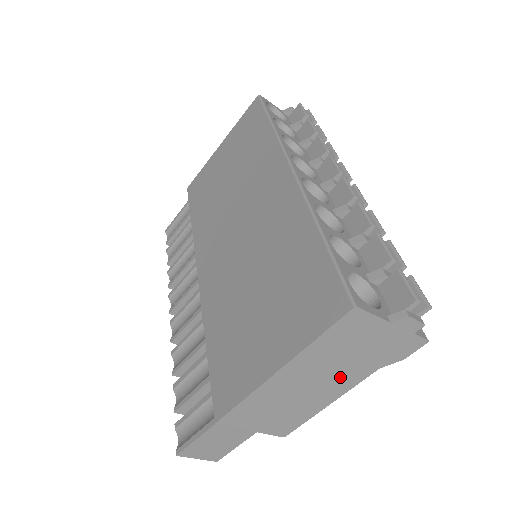
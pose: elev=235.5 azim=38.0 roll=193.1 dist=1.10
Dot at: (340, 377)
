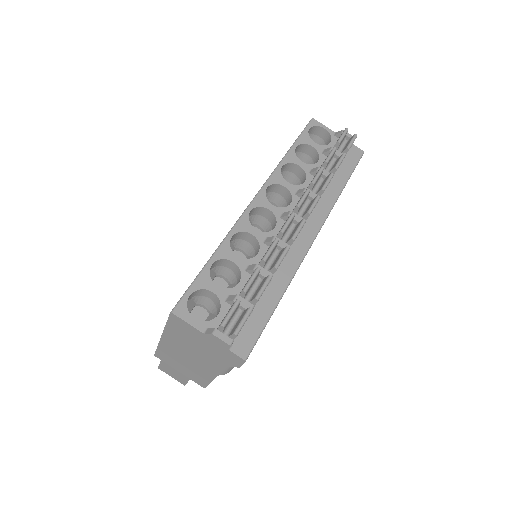
Dot at: (204, 360)
